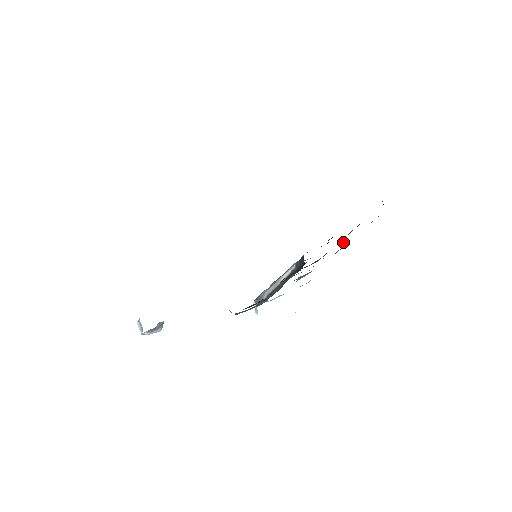
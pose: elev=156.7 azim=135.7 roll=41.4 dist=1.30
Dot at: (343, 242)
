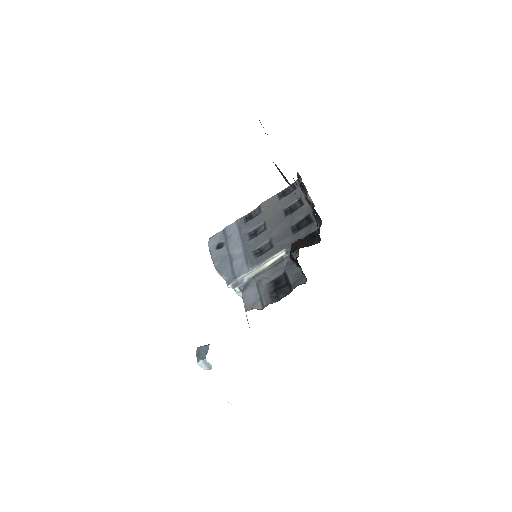
Dot at: (264, 209)
